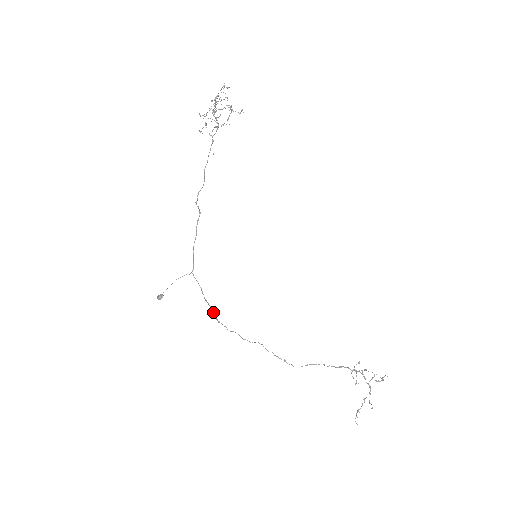
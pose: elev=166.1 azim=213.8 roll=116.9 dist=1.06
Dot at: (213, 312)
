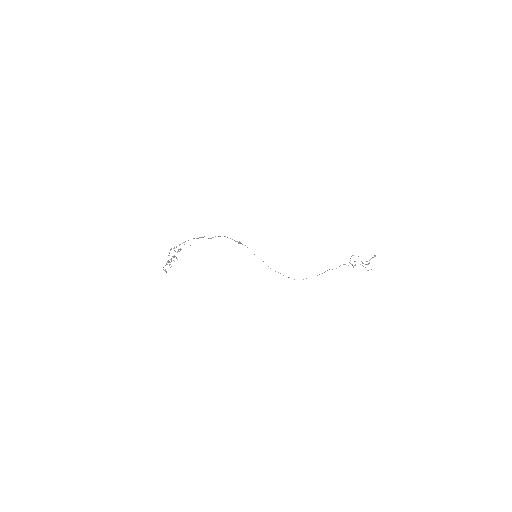
Dot at: (263, 261)
